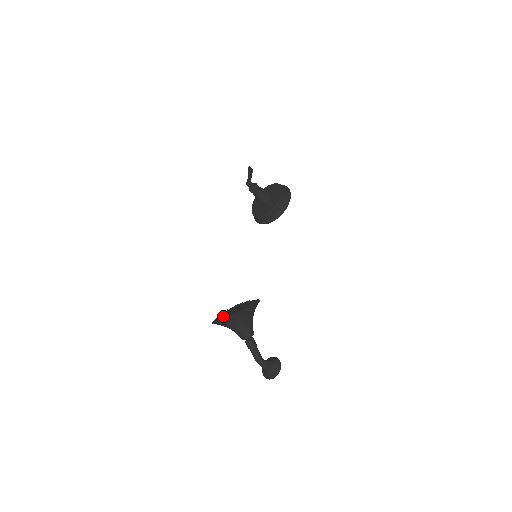
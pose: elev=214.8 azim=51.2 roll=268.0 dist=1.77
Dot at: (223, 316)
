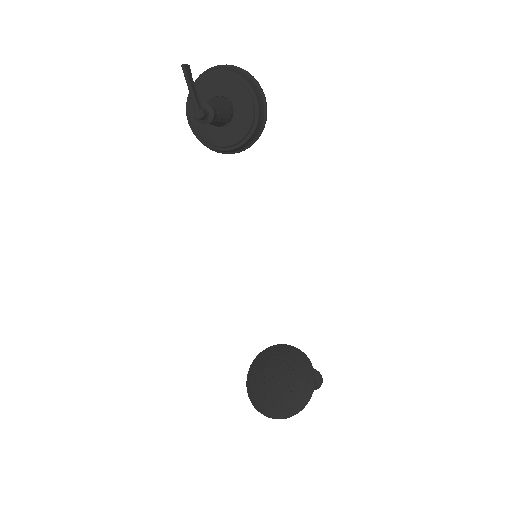
Dot at: (276, 408)
